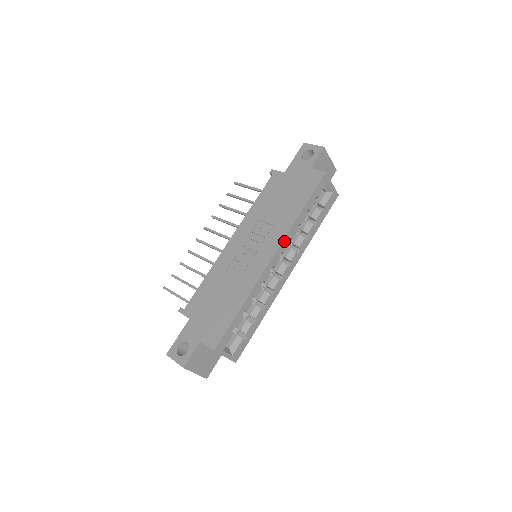
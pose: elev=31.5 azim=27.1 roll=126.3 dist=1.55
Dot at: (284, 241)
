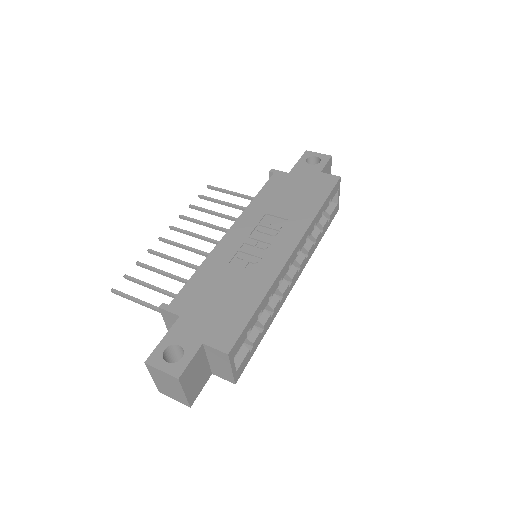
Dot at: (304, 236)
